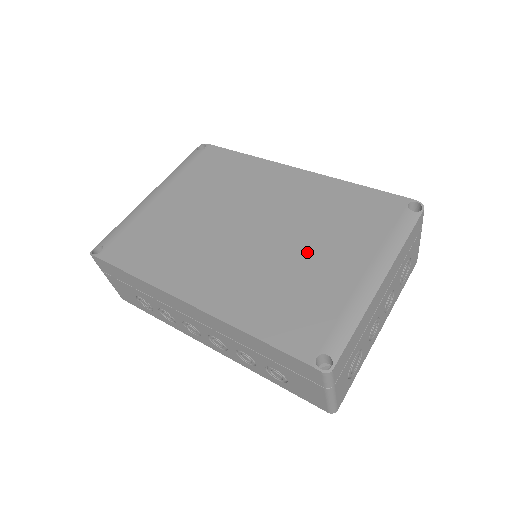
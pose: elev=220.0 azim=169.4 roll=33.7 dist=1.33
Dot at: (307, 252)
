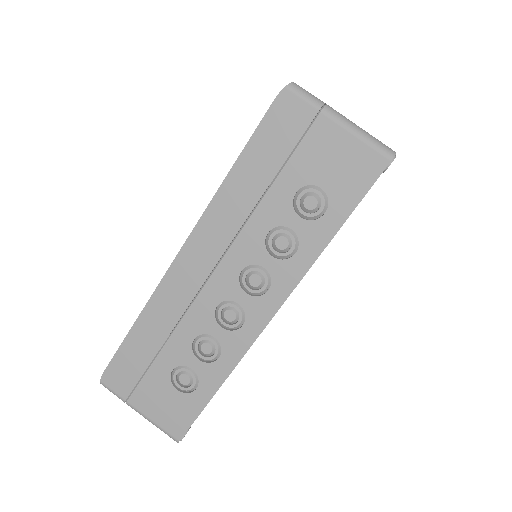
Dot at: occluded
